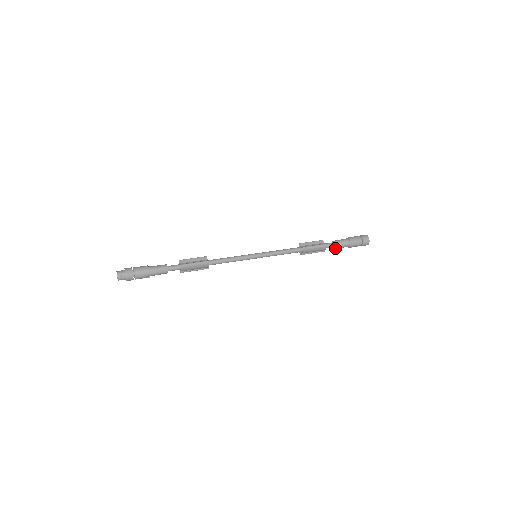
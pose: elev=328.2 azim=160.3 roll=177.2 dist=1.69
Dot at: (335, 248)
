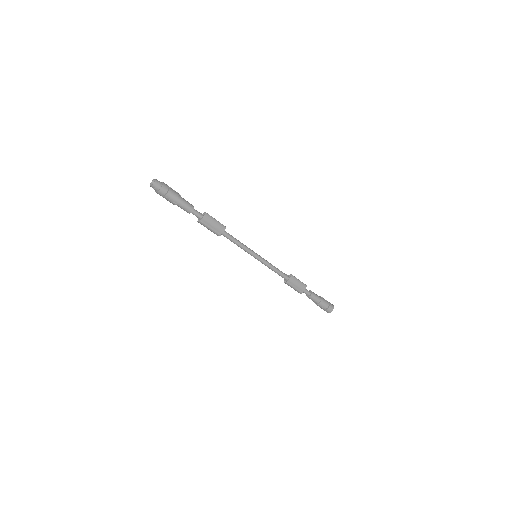
Dot at: (310, 296)
